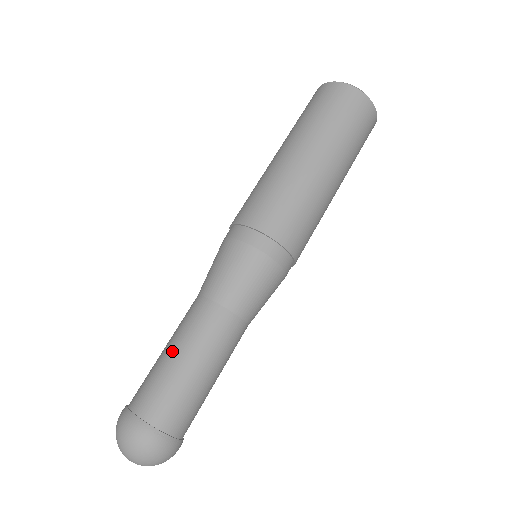
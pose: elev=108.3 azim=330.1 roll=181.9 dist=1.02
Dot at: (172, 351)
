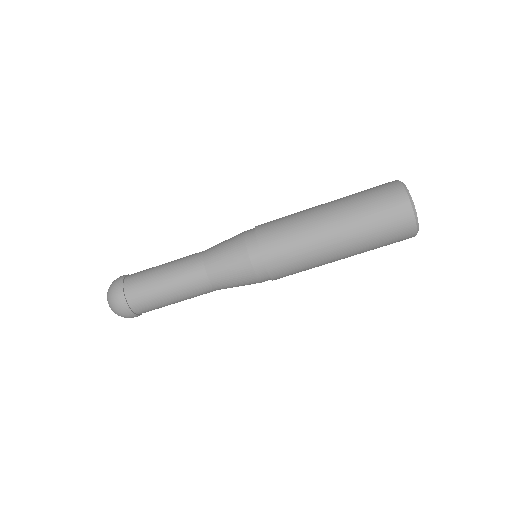
Dot at: (164, 271)
